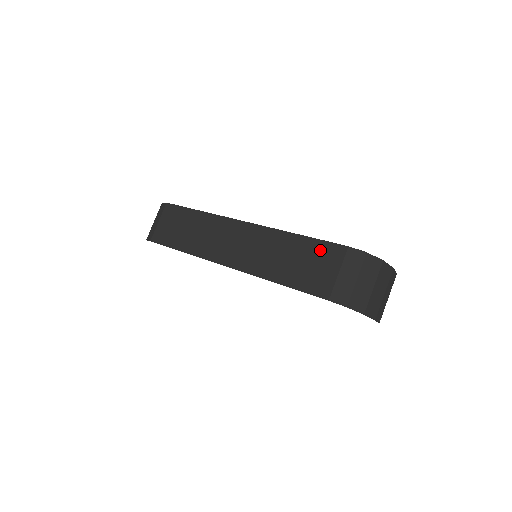
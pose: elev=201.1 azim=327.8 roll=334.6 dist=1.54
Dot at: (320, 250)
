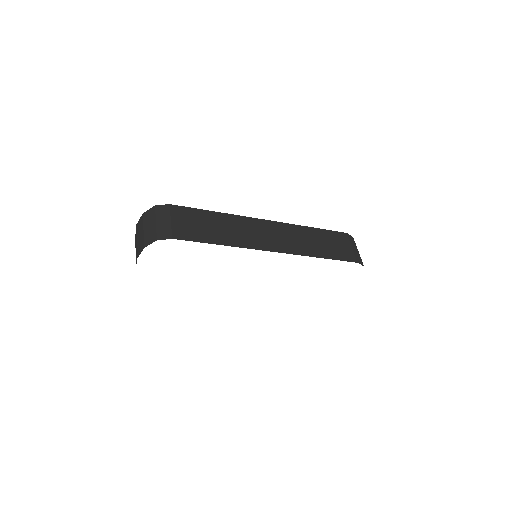
Dot at: (333, 236)
